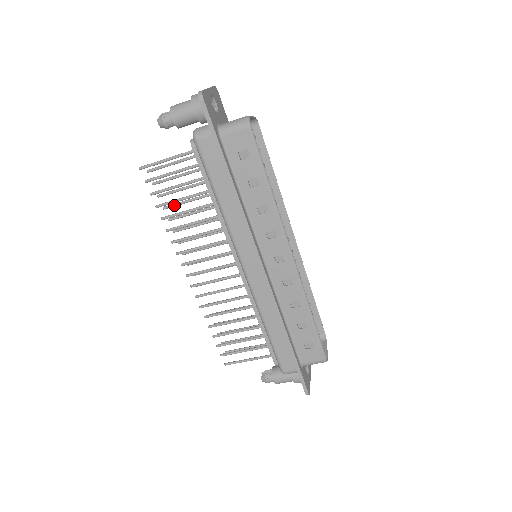
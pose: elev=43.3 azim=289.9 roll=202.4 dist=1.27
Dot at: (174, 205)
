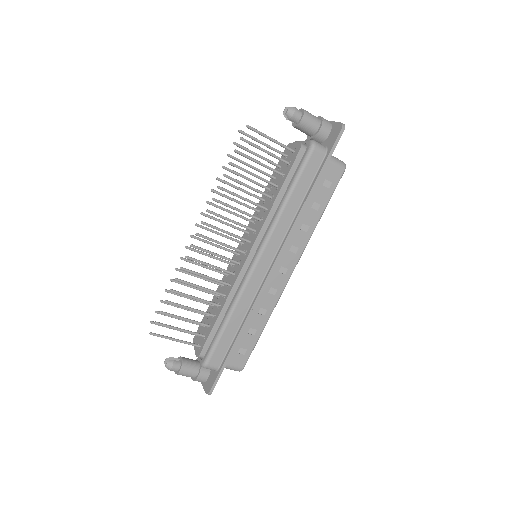
Dot at: (234, 172)
